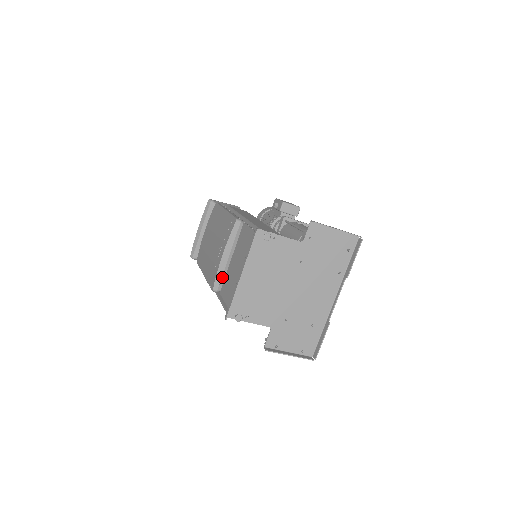
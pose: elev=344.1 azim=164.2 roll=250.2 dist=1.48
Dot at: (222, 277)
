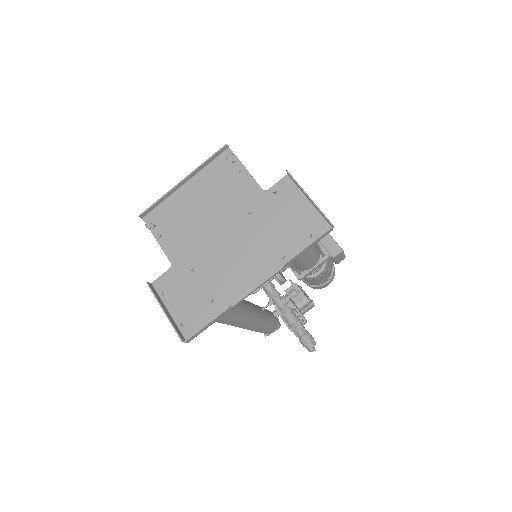
Dot at: occluded
